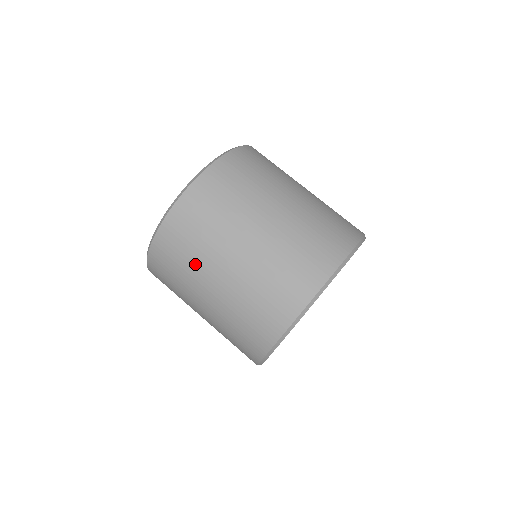
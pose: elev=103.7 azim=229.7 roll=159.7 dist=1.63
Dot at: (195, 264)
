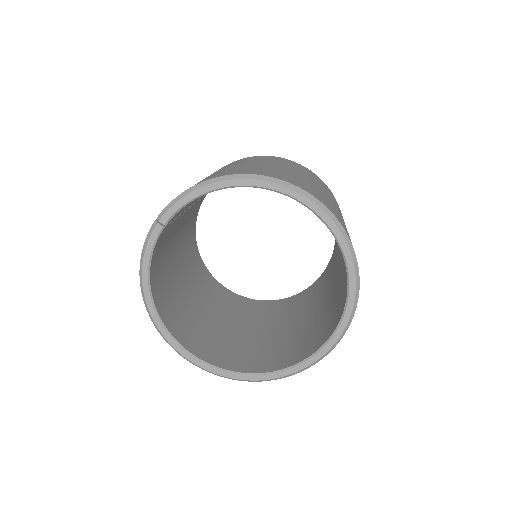
Dot at: (287, 165)
